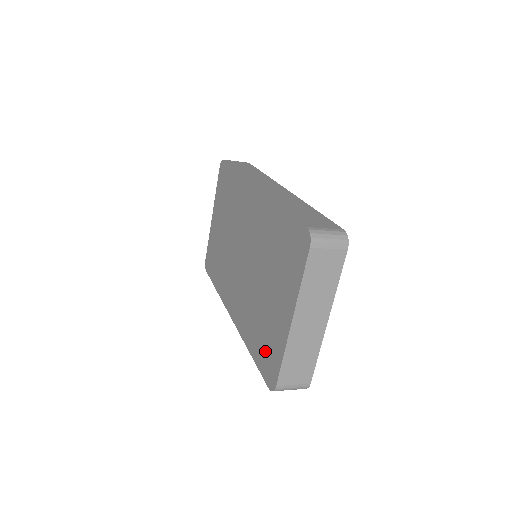
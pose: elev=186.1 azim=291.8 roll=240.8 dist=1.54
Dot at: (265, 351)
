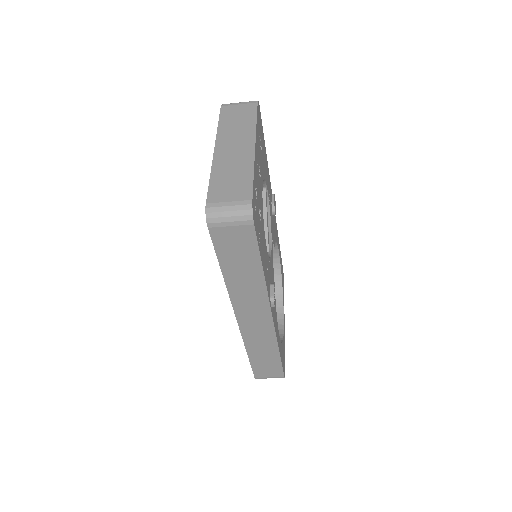
Dot at: occluded
